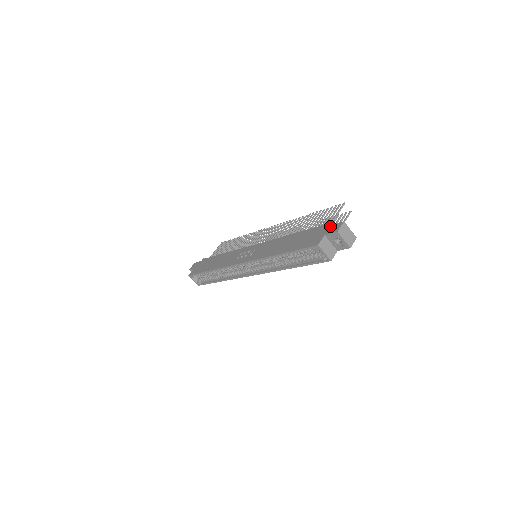
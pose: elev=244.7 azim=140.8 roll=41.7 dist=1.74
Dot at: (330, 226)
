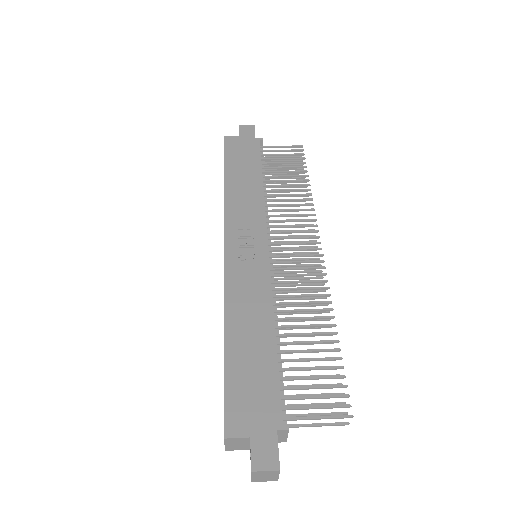
Dot at: (273, 437)
